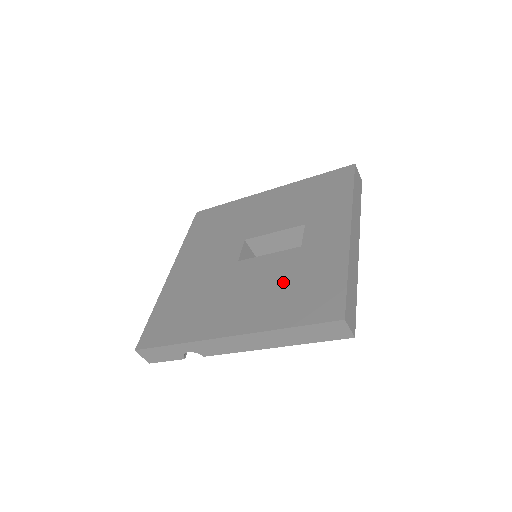
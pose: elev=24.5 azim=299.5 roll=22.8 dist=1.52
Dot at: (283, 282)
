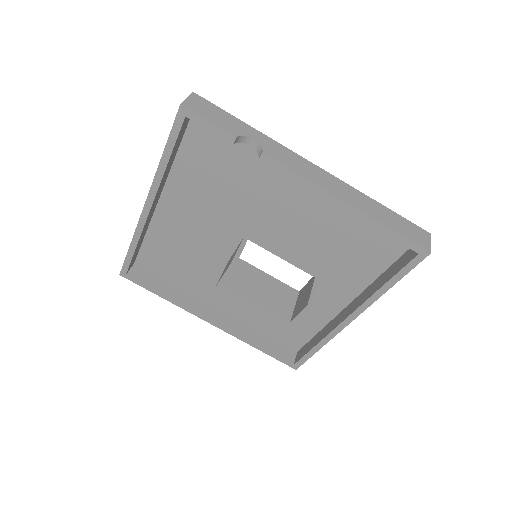
Dot at: occluded
